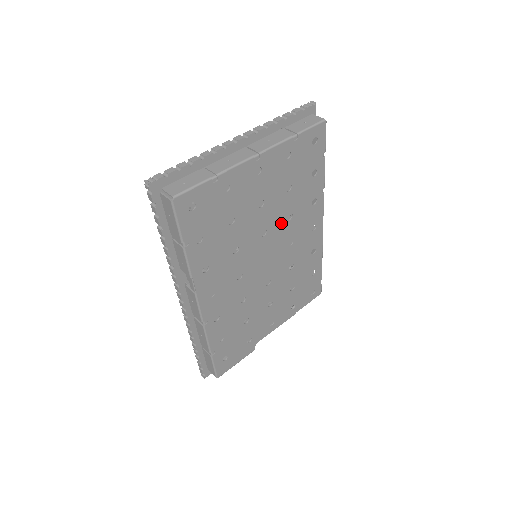
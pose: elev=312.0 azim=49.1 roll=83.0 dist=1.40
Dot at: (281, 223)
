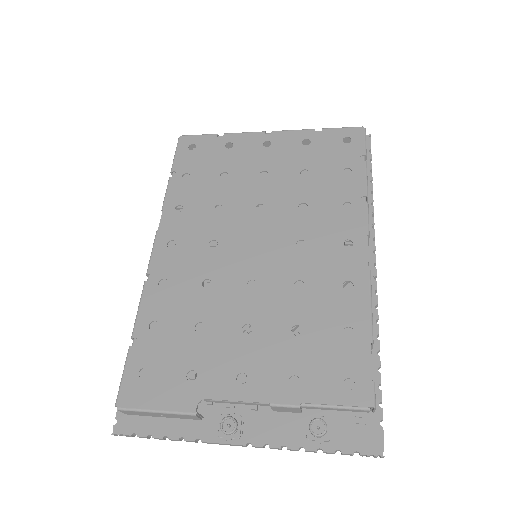
Dot at: (288, 209)
